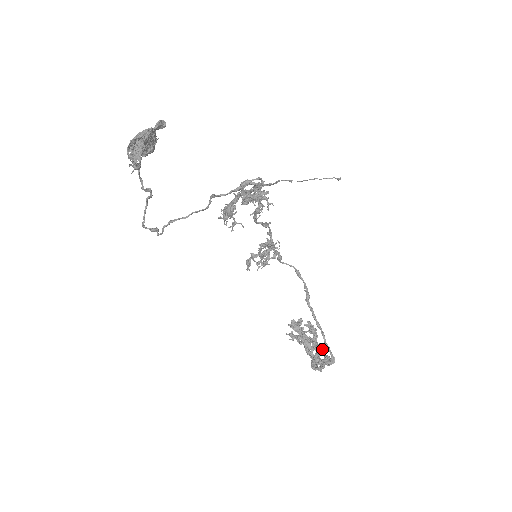
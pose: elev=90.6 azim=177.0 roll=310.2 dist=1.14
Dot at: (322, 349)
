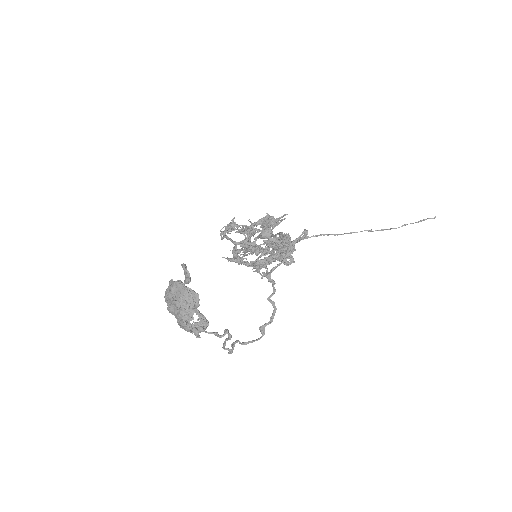
Dot at: occluded
